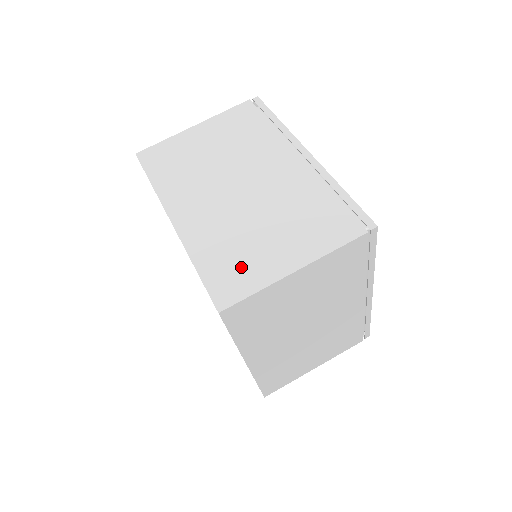
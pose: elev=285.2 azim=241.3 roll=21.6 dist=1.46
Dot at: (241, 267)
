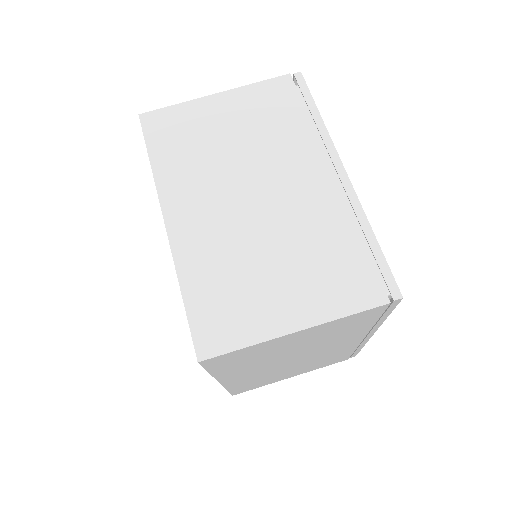
Dot at: (235, 309)
